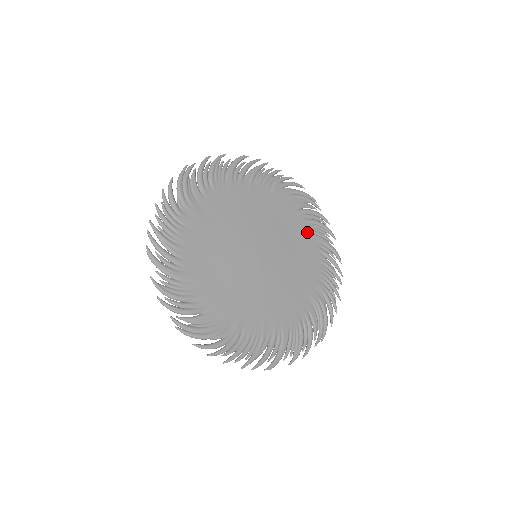
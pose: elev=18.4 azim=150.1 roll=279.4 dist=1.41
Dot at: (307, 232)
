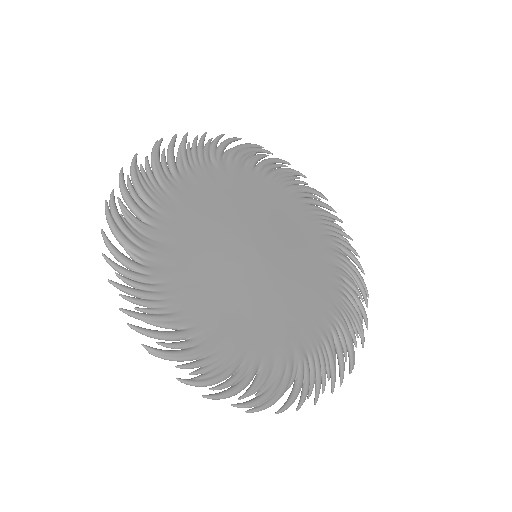
Dot at: (279, 189)
